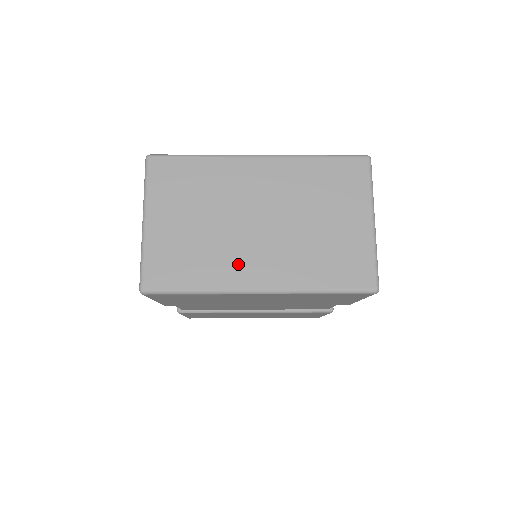
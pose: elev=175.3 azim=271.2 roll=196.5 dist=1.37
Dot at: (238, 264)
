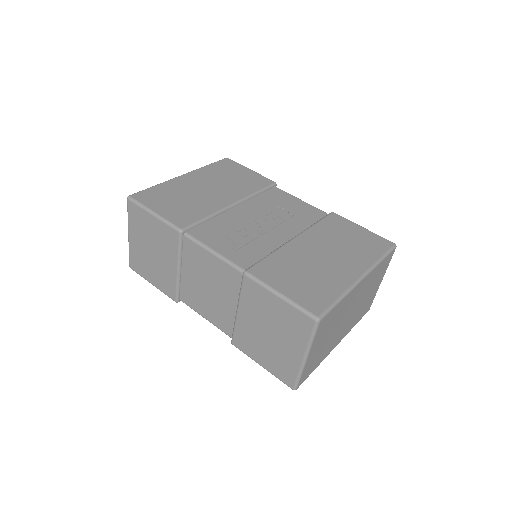
Dot at: (334, 342)
